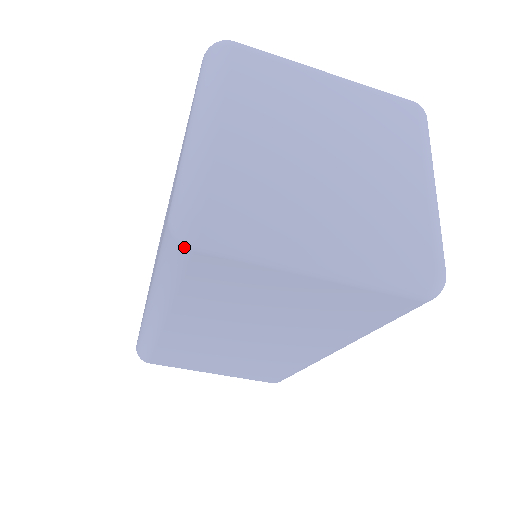
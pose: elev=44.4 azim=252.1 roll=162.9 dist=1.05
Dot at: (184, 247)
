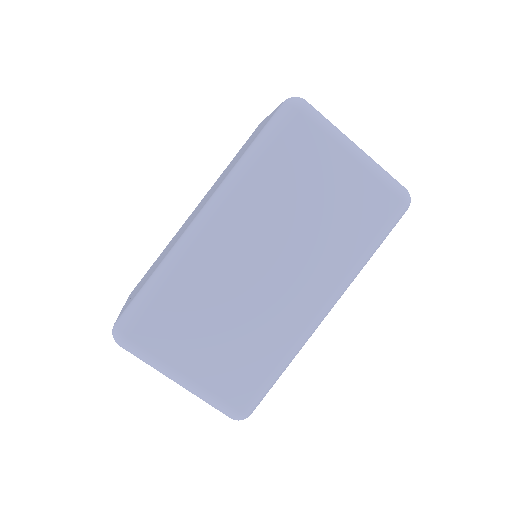
Dot at: (295, 108)
